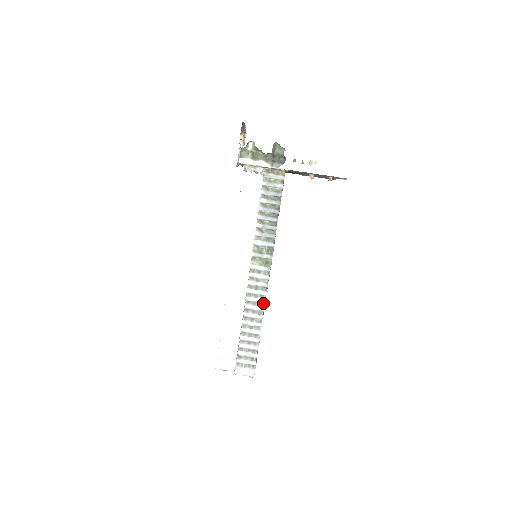
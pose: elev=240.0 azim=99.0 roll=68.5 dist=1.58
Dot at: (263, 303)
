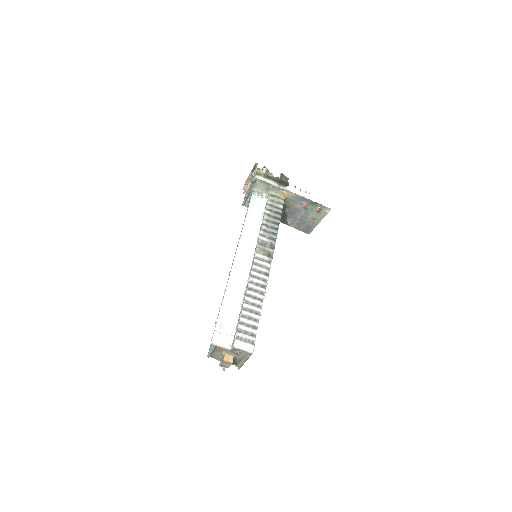
Dot at: (265, 285)
